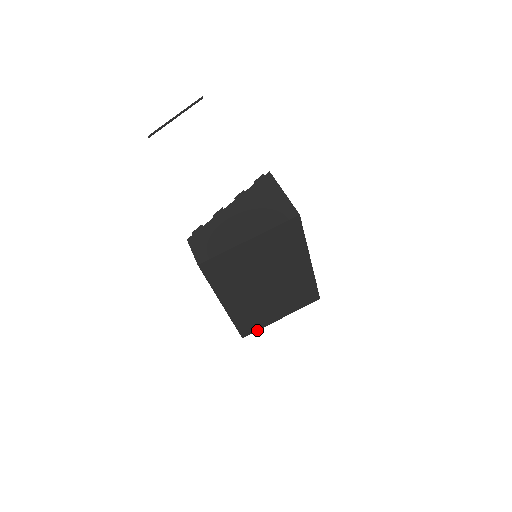
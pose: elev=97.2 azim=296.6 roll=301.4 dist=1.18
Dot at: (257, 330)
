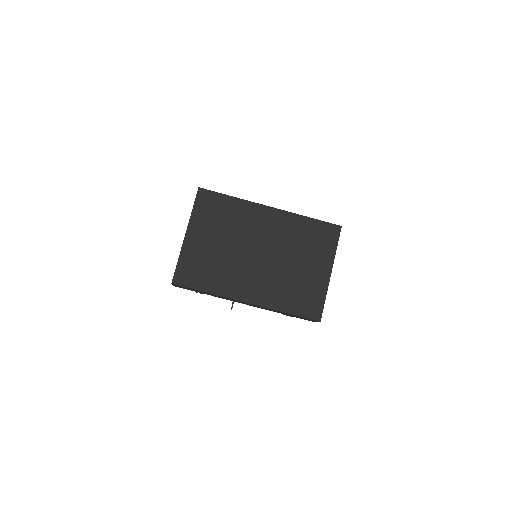
Dot at: (324, 303)
